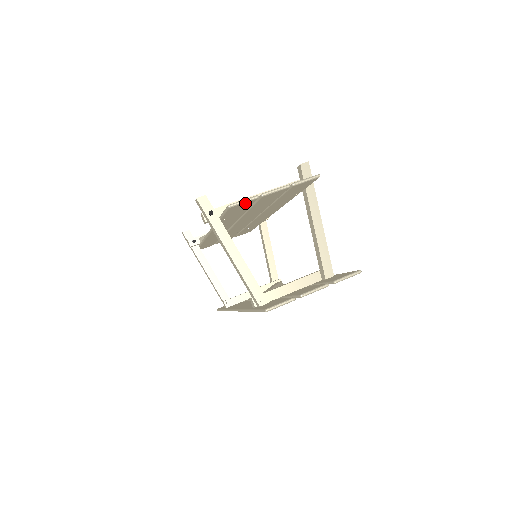
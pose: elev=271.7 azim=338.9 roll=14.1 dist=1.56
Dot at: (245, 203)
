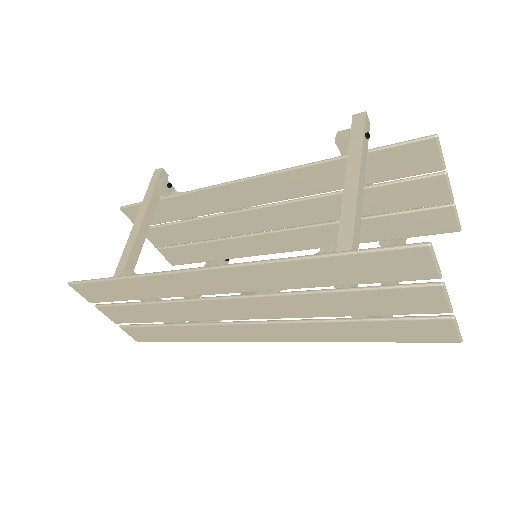
Dot at: (433, 158)
